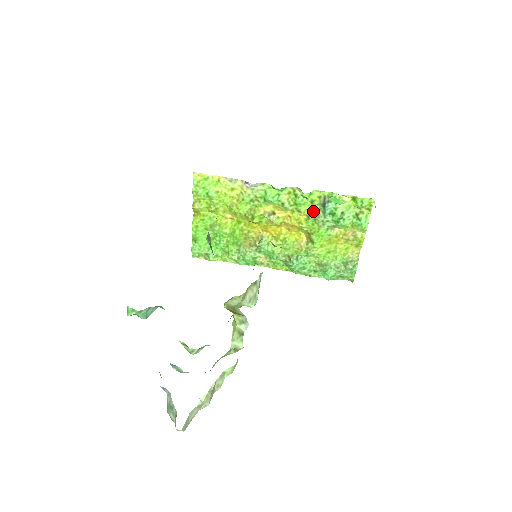
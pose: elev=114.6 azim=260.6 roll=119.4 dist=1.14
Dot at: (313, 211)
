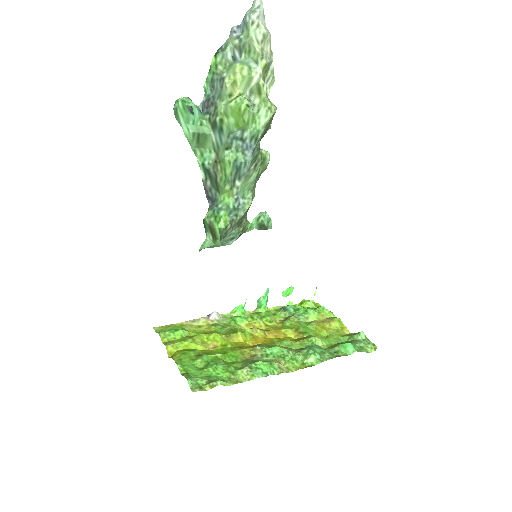
Dot at: (282, 320)
